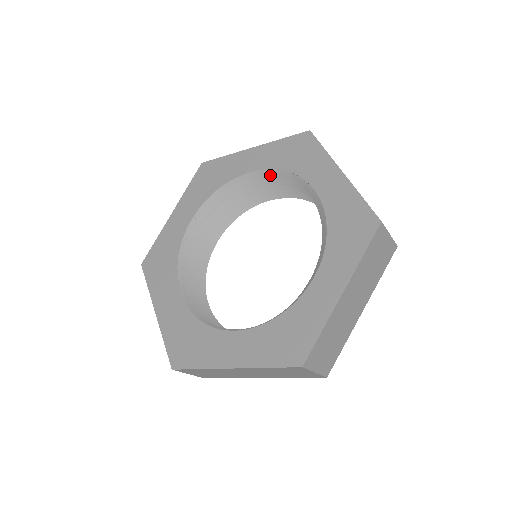
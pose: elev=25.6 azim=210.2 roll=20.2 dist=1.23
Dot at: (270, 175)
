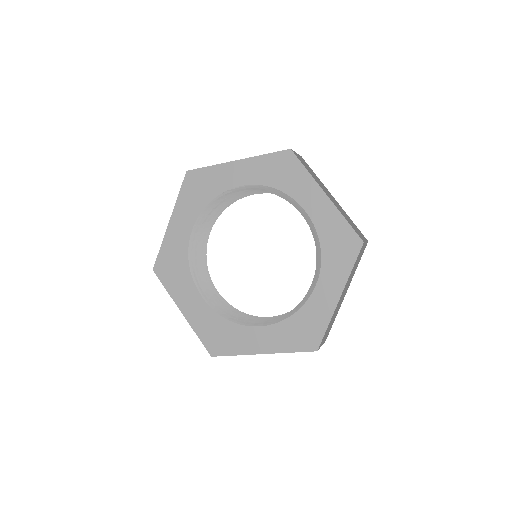
Dot at: occluded
